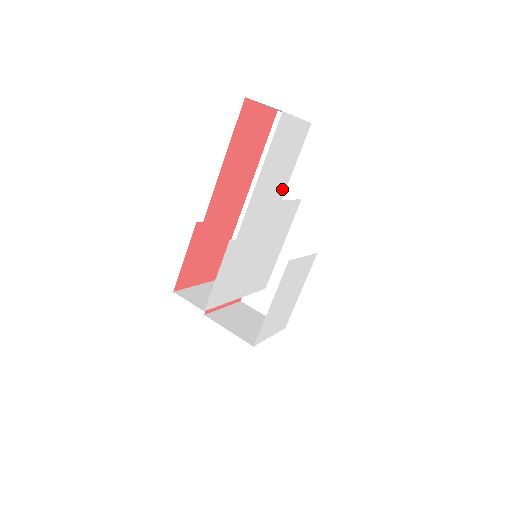
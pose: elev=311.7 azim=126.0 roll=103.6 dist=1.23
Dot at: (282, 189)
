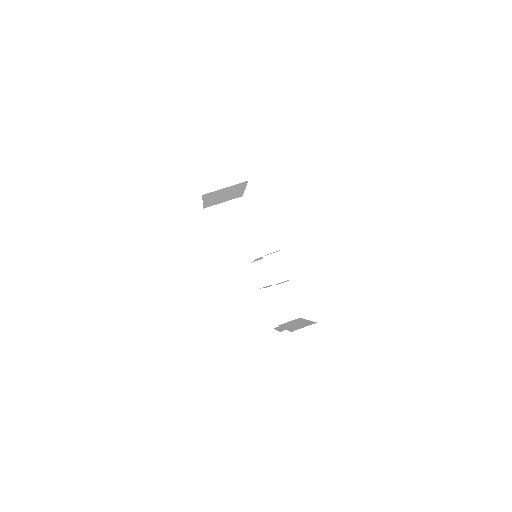
Dot at: occluded
